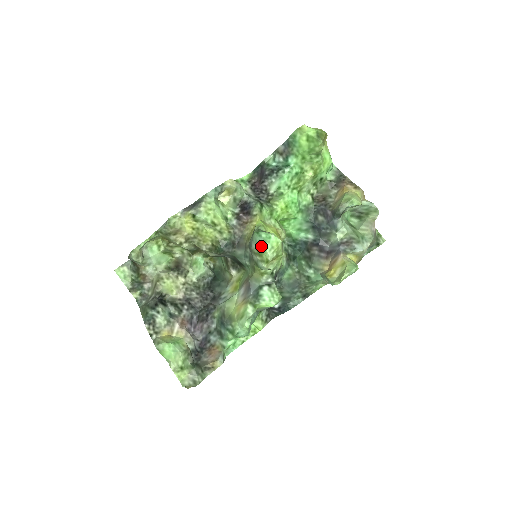
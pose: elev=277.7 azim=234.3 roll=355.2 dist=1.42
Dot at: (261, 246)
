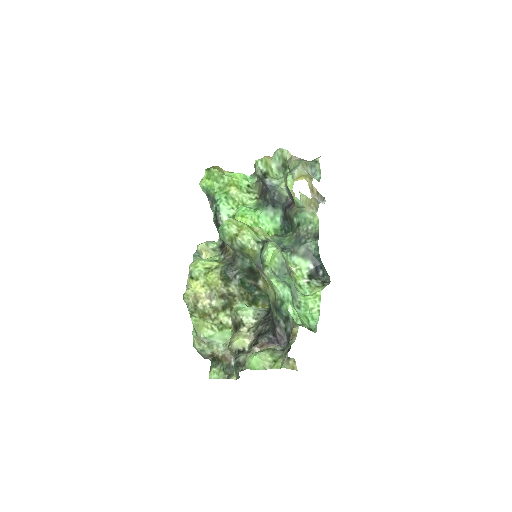
Dot at: (224, 234)
